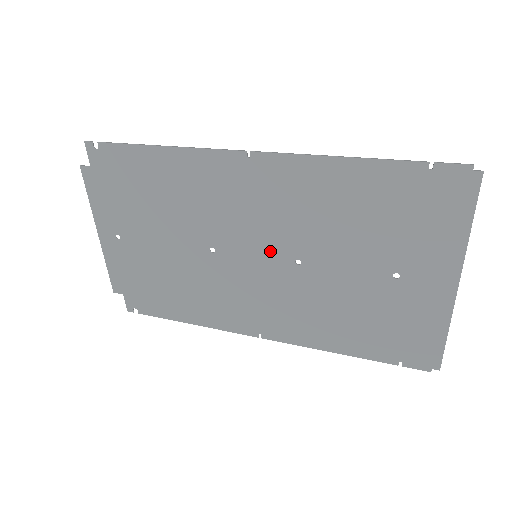
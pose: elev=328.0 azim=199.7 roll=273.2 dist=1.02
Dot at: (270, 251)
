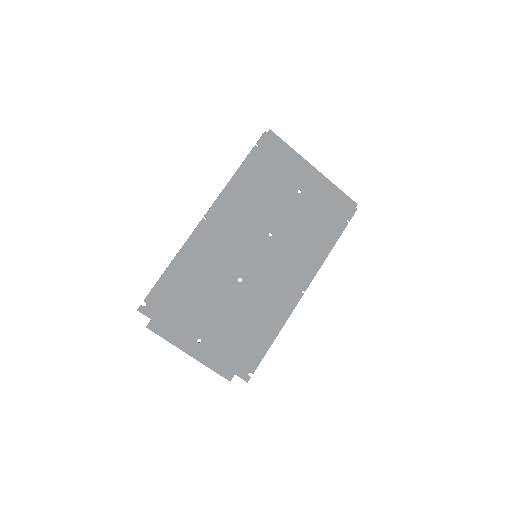
Dot at: (257, 246)
